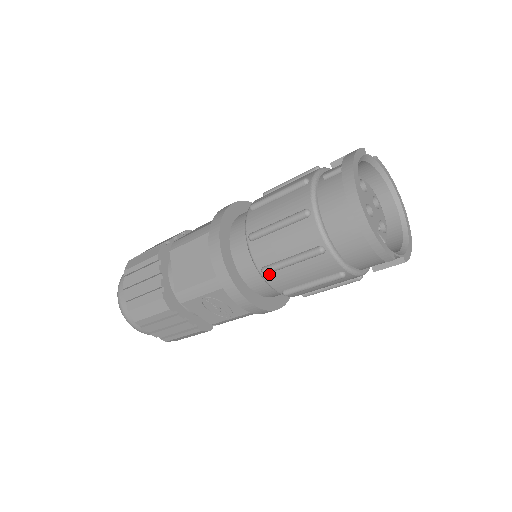
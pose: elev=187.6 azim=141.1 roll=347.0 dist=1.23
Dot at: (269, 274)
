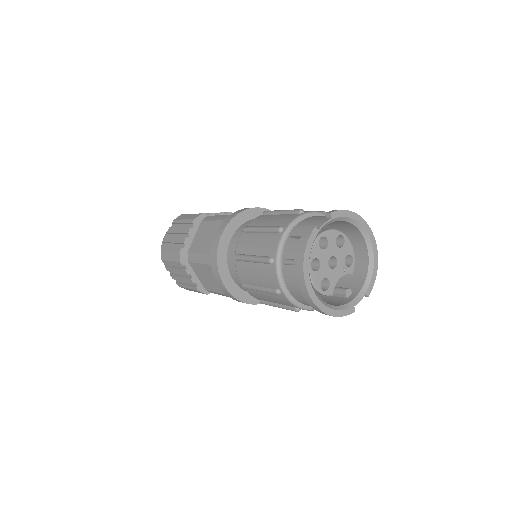
Dot at: occluded
